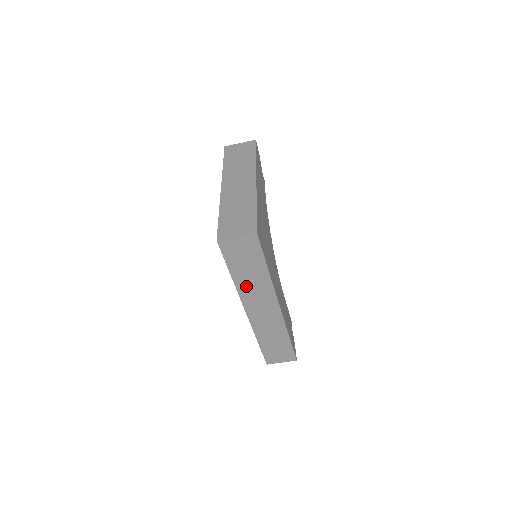
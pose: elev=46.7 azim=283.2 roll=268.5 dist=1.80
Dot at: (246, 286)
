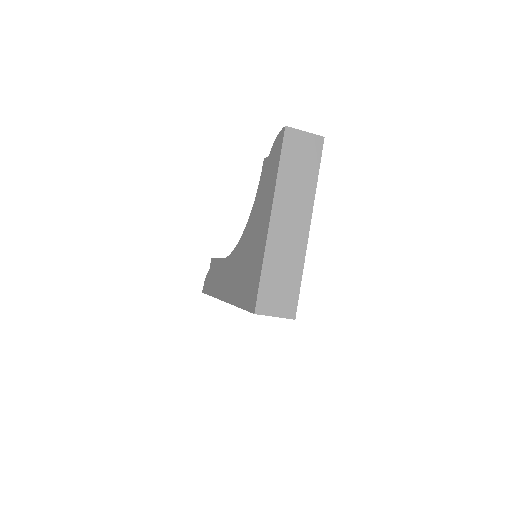
Dot at: occluded
